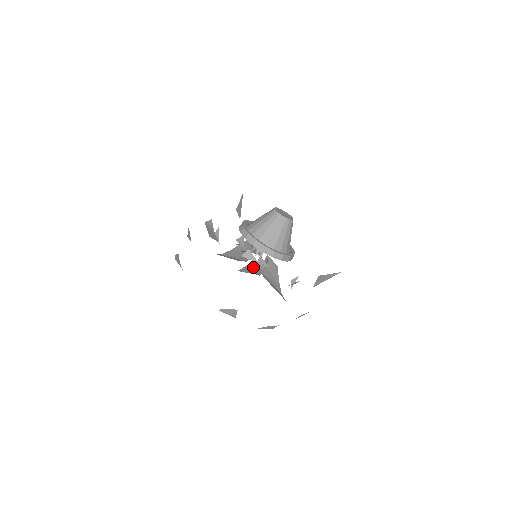
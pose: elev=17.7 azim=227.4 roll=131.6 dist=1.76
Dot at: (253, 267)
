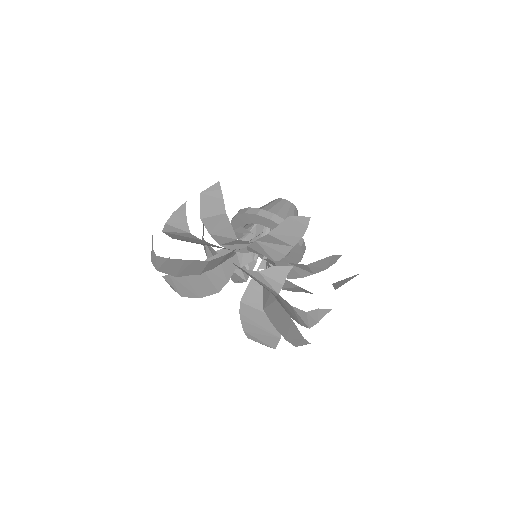
Dot at: (297, 220)
